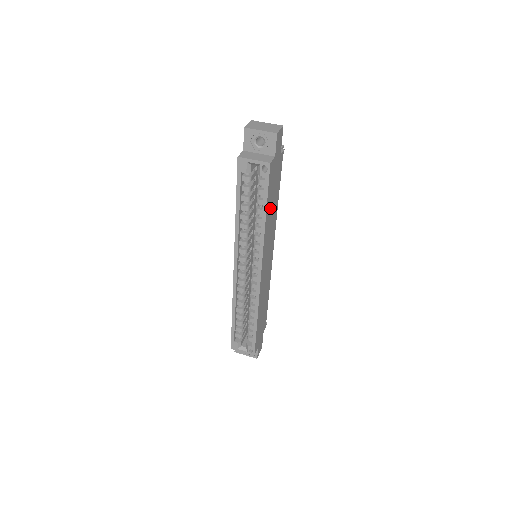
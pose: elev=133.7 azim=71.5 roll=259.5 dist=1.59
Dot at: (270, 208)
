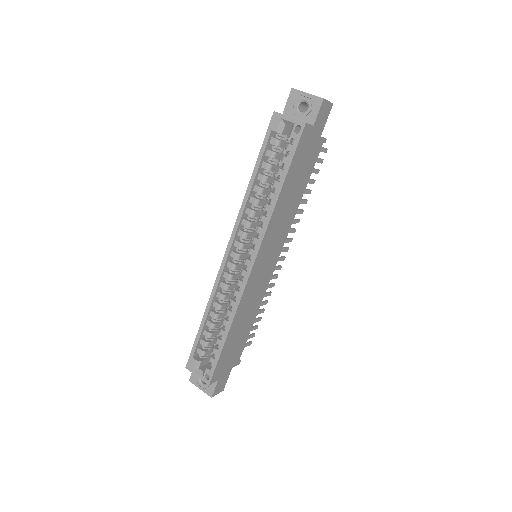
Dot at: (290, 188)
